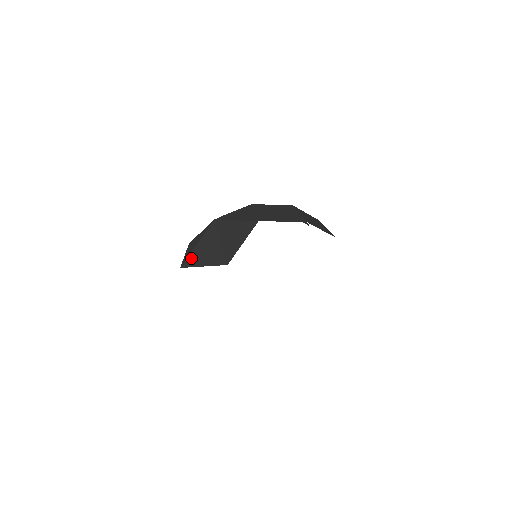
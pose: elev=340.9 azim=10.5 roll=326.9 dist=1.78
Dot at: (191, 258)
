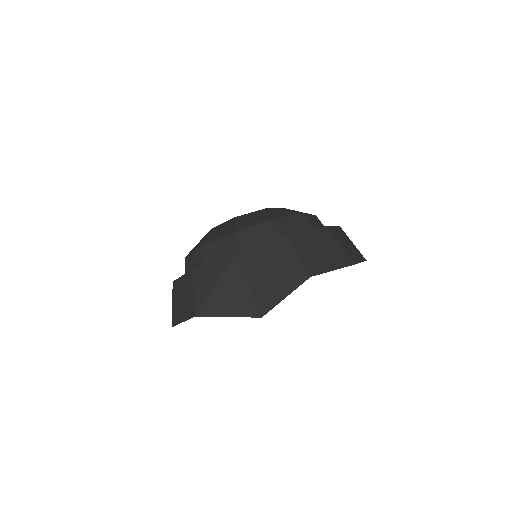
Dot at: (210, 304)
